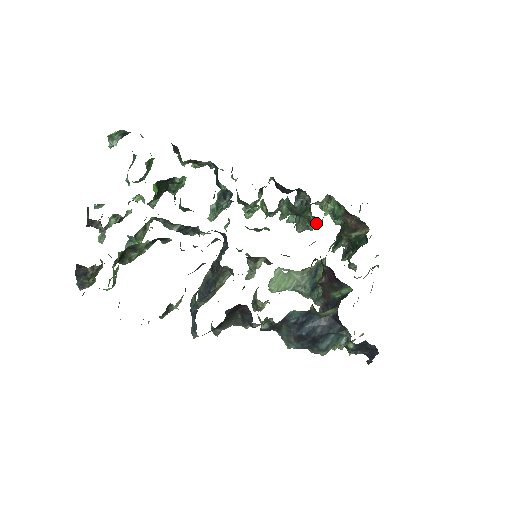
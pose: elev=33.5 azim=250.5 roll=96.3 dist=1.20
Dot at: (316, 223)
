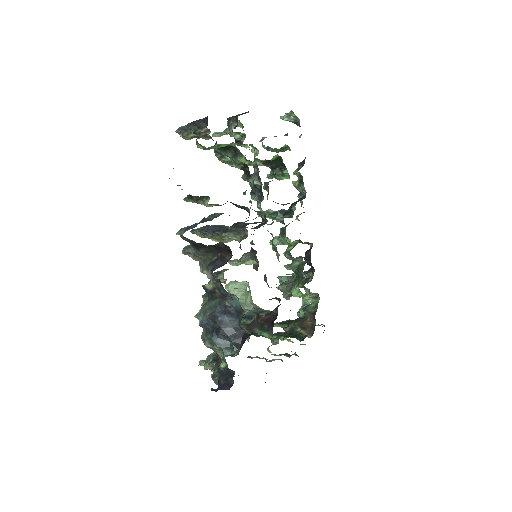
Dot at: (298, 292)
